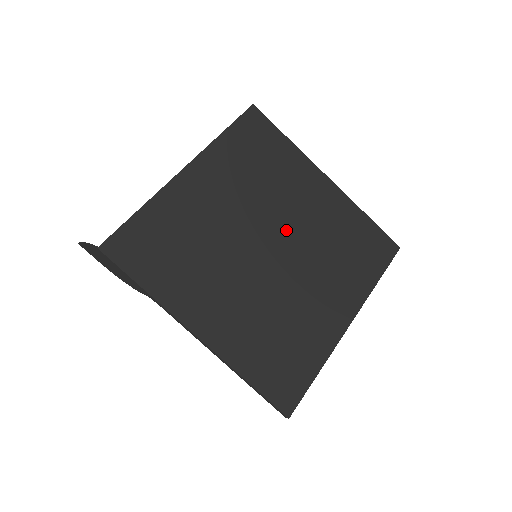
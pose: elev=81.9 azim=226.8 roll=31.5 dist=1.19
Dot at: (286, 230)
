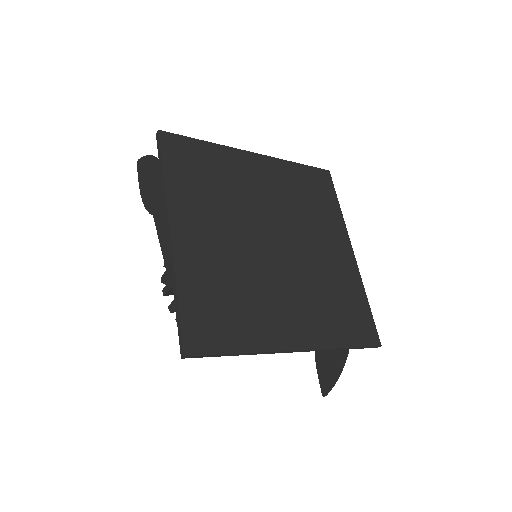
Dot at: (295, 245)
